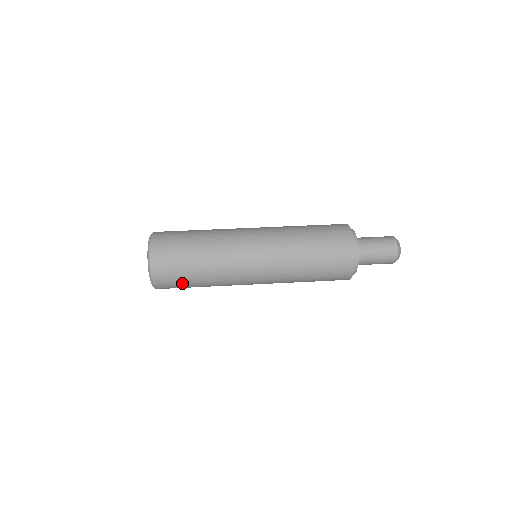
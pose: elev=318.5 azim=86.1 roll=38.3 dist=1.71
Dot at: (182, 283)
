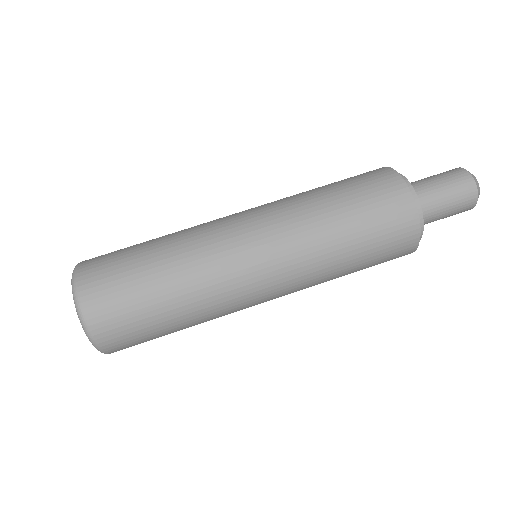
Dot at: (141, 322)
